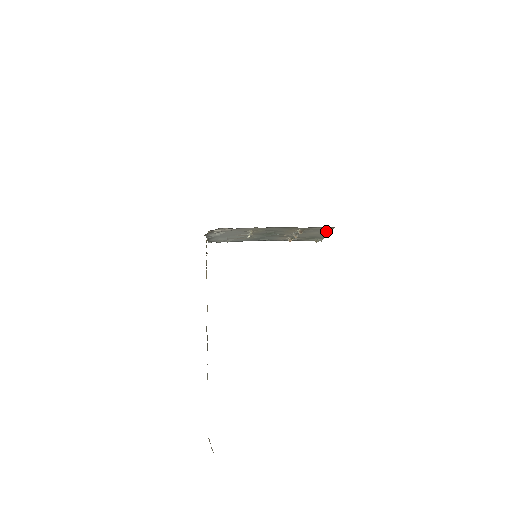
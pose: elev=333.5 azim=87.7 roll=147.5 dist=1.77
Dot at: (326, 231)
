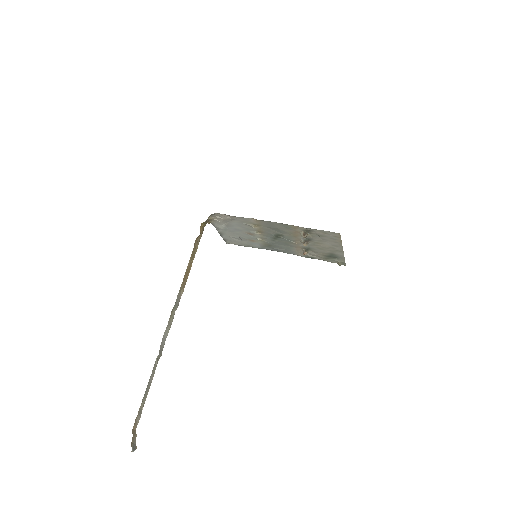
Dot at: (337, 242)
